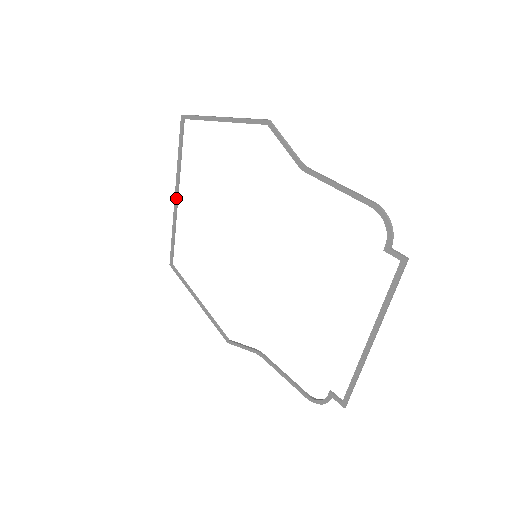
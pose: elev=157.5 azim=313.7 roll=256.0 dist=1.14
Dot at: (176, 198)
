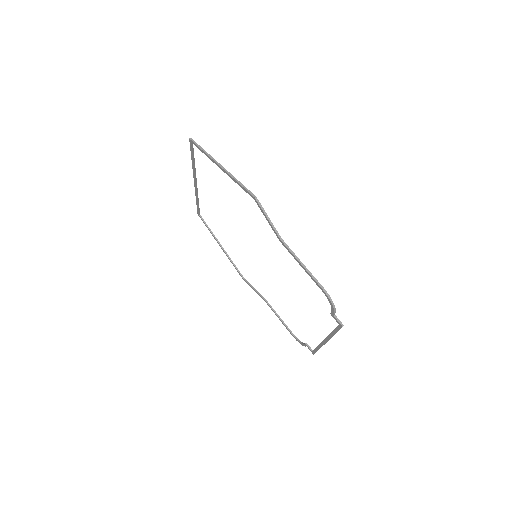
Dot at: (195, 183)
